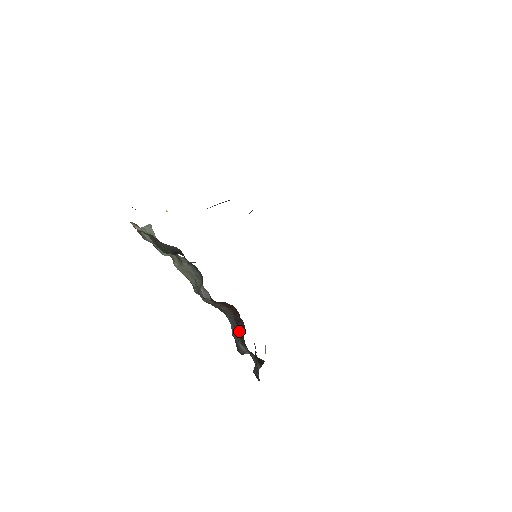
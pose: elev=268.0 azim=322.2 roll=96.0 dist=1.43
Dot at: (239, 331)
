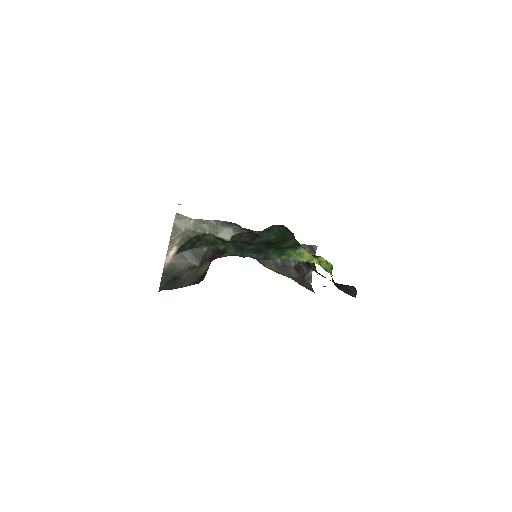
Dot at: occluded
